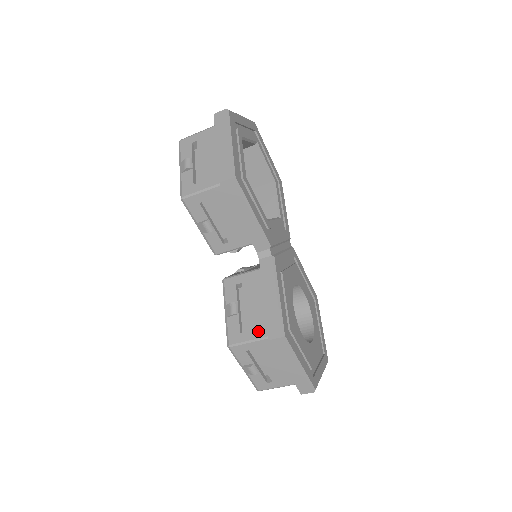
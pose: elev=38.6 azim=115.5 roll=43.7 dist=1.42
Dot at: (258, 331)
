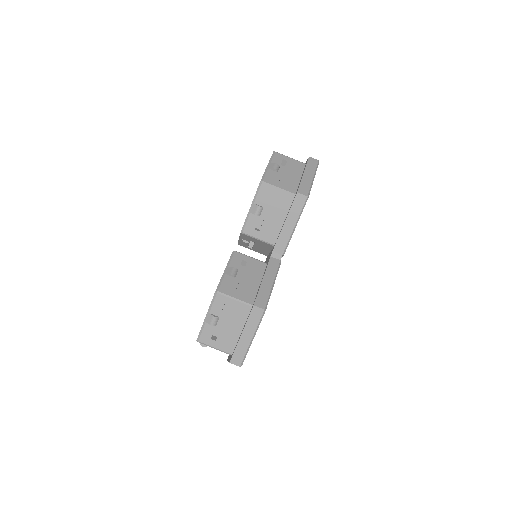
Dot at: (245, 296)
